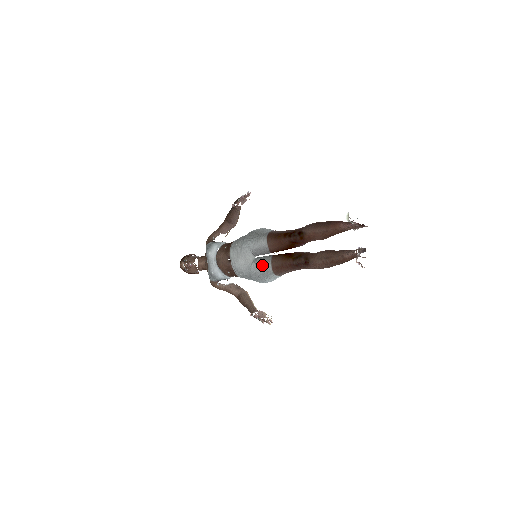
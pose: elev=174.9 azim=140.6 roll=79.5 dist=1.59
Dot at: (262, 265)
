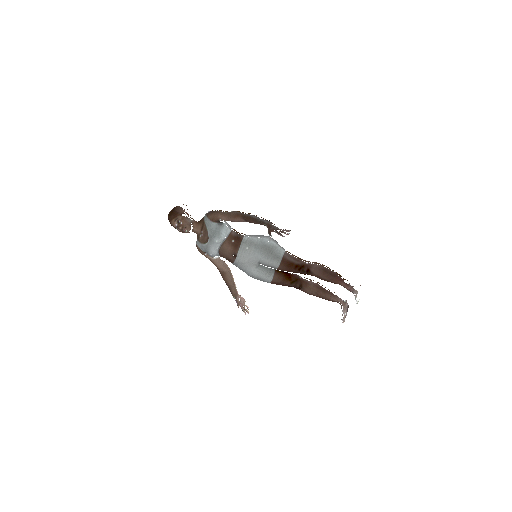
Dot at: (264, 276)
